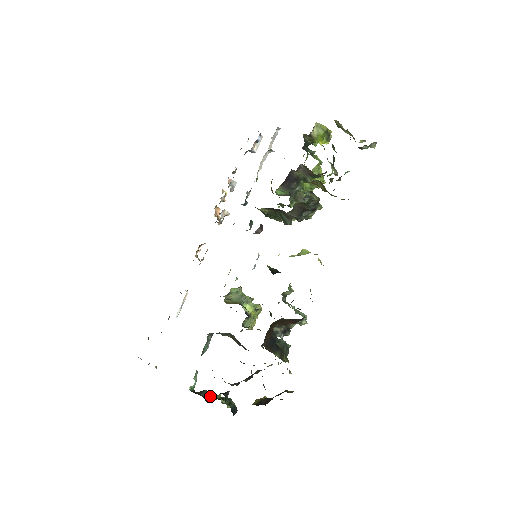
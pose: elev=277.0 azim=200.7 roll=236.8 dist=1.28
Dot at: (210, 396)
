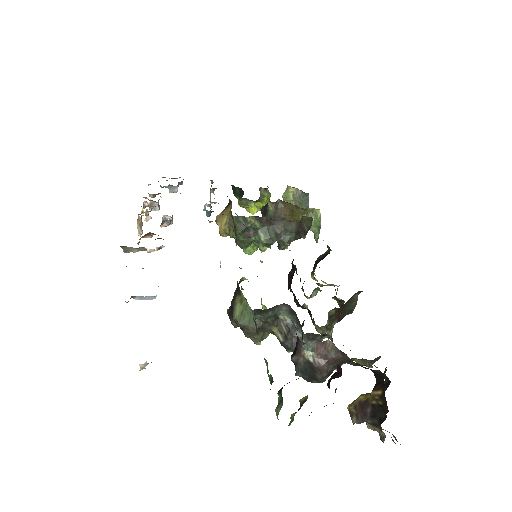
Dot at: occluded
